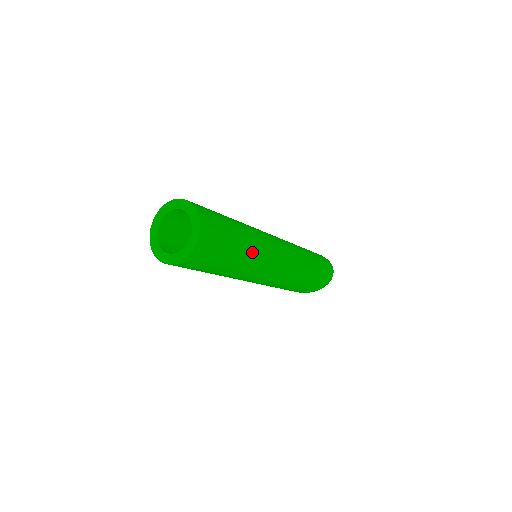
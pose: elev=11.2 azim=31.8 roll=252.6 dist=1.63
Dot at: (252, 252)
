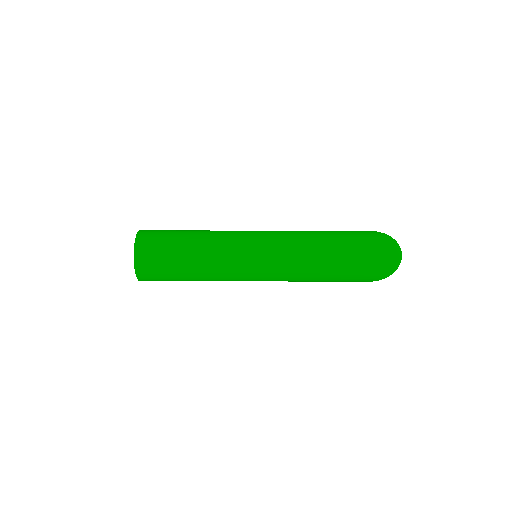
Dot at: (210, 269)
